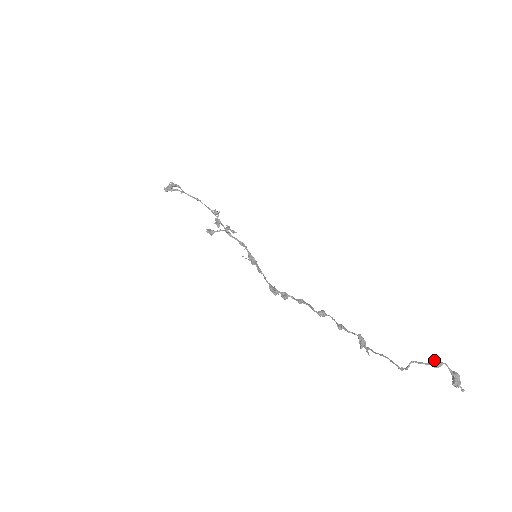
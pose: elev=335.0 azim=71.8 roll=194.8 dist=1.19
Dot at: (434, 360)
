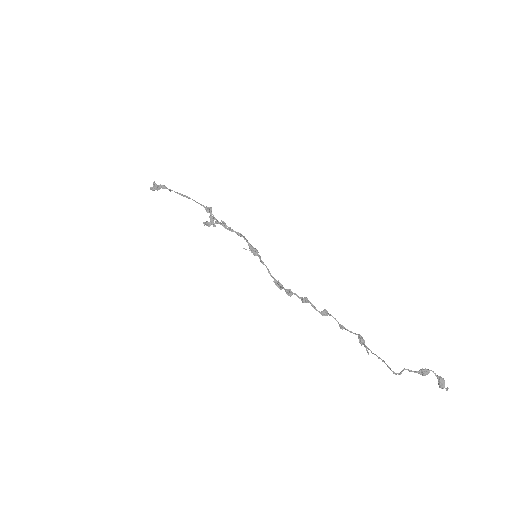
Dot at: (422, 369)
